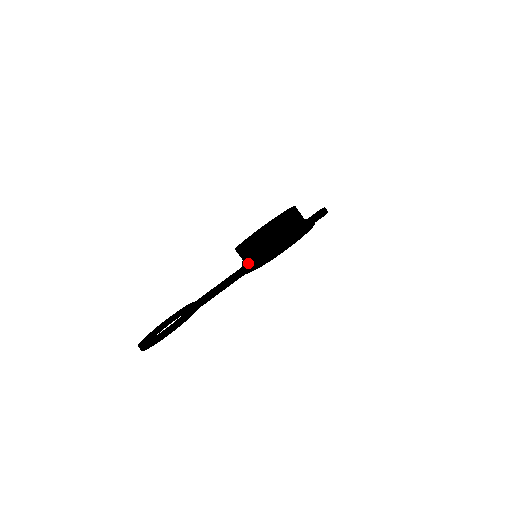
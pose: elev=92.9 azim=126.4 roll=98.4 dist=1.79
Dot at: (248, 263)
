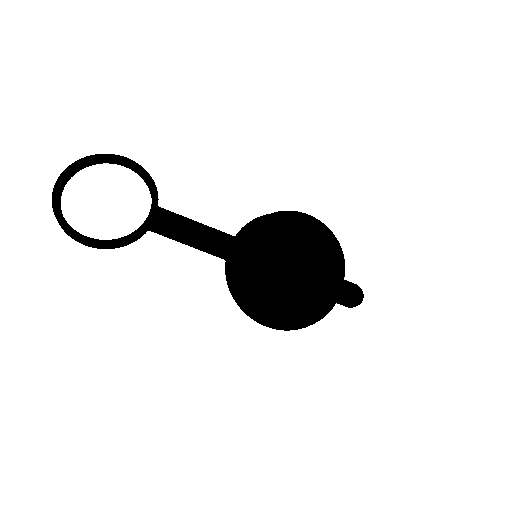
Dot at: (236, 267)
